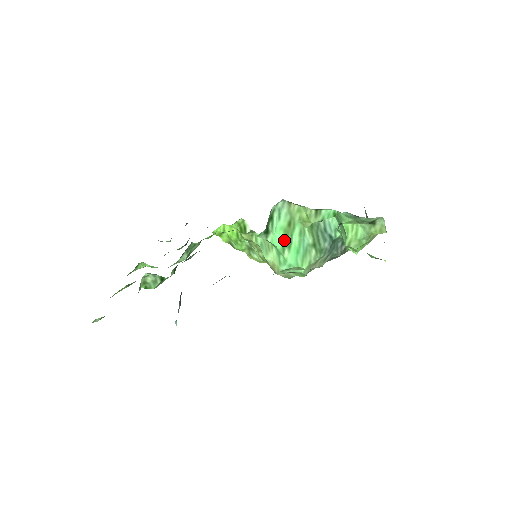
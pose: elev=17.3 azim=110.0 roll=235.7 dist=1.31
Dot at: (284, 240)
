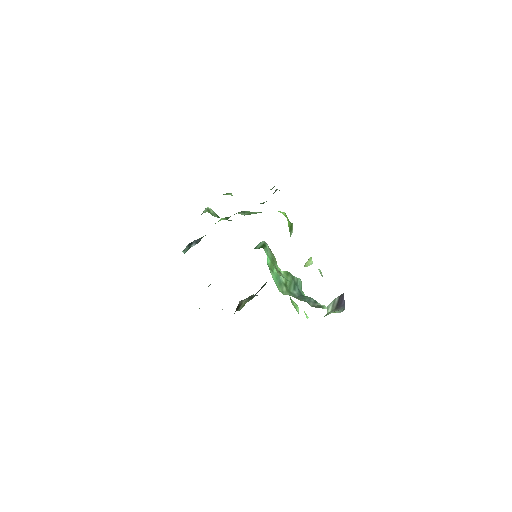
Dot at: (270, 264)
